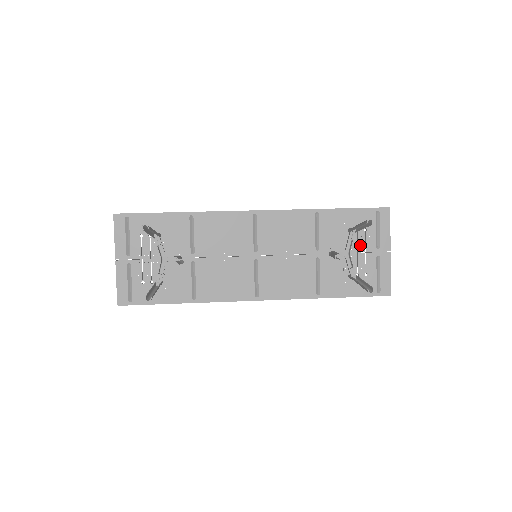
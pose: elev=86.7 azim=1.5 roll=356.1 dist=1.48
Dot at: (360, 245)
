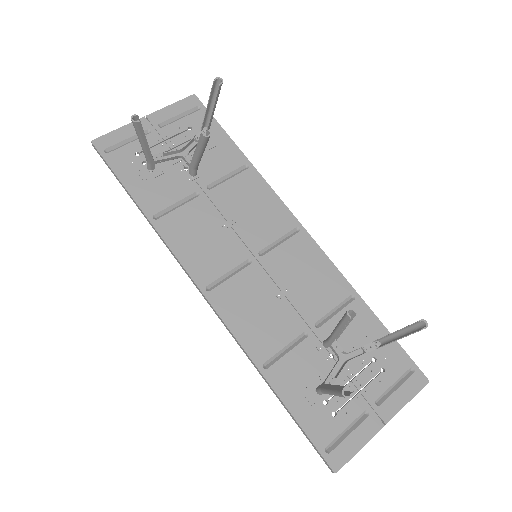
Dot at: (362, 377)
